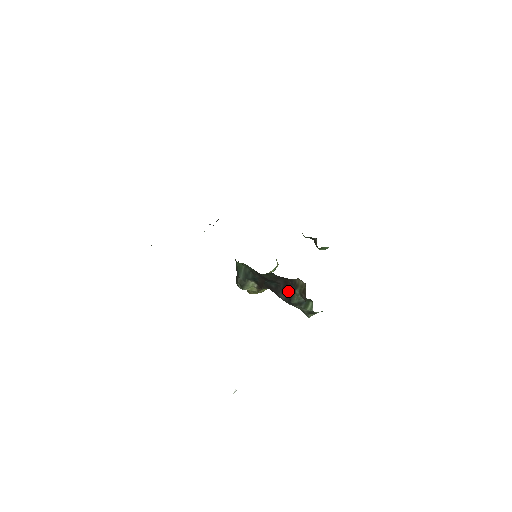
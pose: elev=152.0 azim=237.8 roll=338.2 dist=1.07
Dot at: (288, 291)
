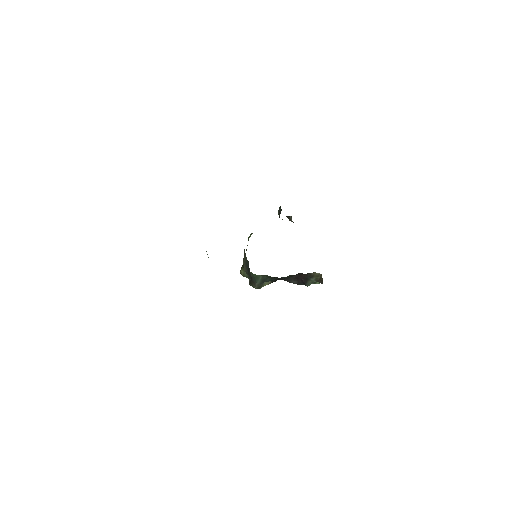
Dot at: (302, 279)
